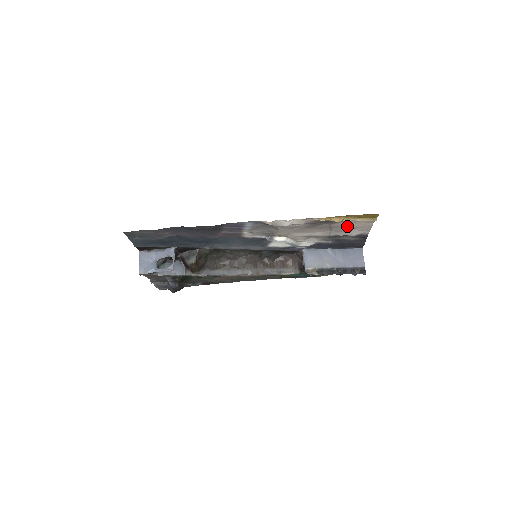
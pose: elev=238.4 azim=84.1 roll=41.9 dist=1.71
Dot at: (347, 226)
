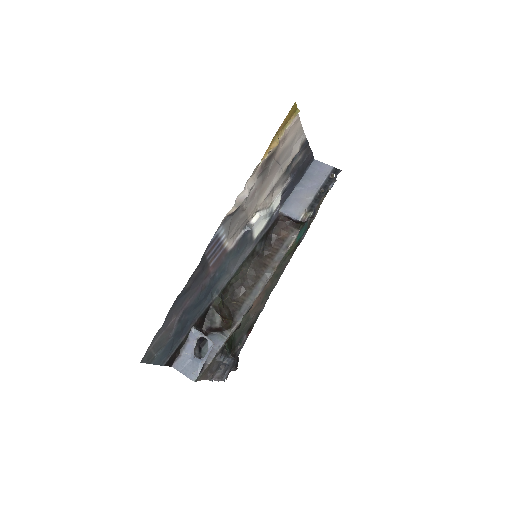
Dot at: (286, 146)
